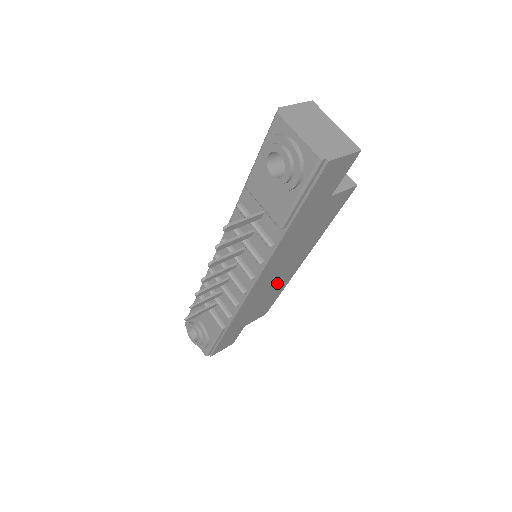
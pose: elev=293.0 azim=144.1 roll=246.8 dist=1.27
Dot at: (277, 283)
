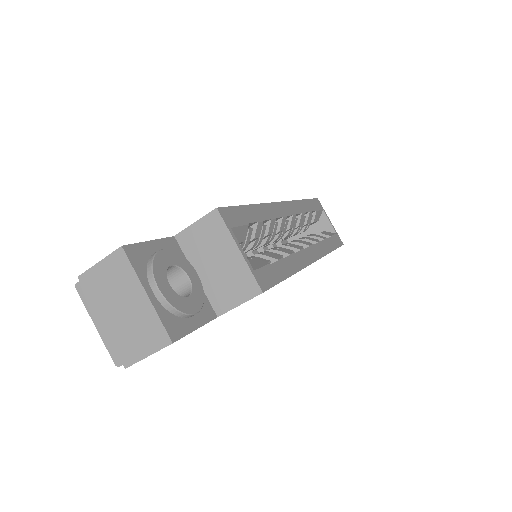
Dot at: occluded
